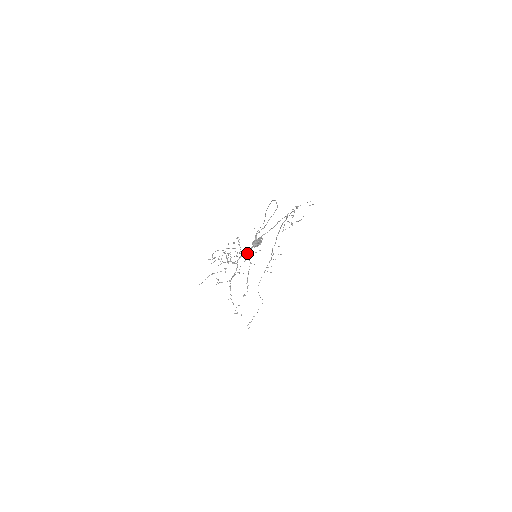
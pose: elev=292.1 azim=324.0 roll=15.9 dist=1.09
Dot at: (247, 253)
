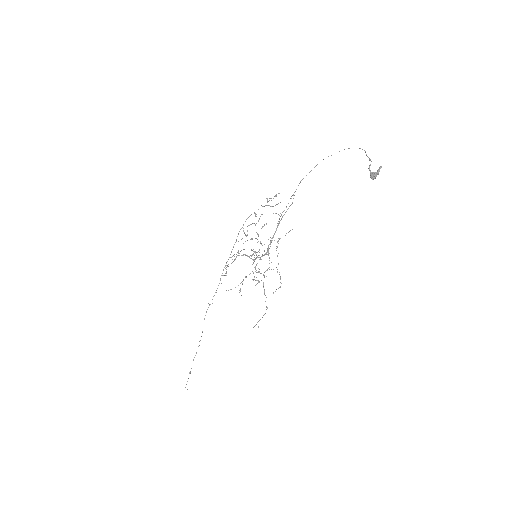
Dot at: (279, 238)
